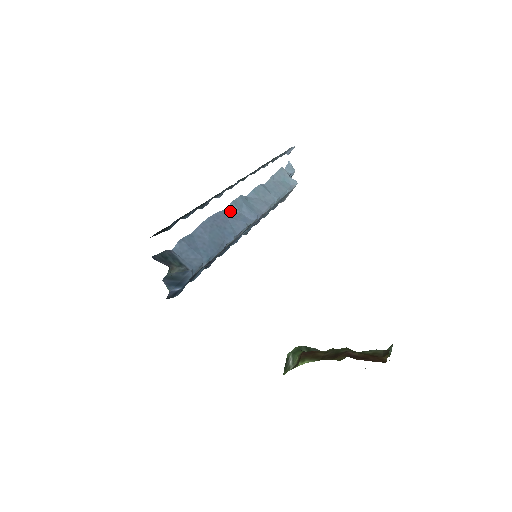
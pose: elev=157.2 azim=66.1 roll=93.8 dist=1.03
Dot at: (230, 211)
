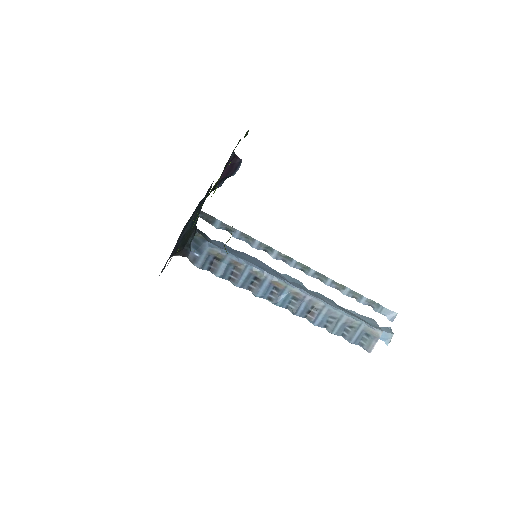
Dot at: (279, 274)
